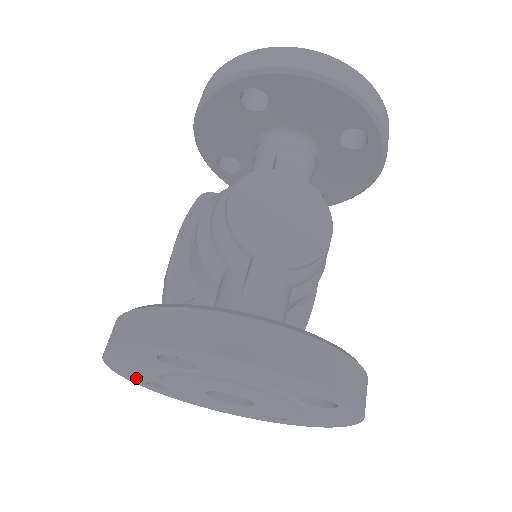
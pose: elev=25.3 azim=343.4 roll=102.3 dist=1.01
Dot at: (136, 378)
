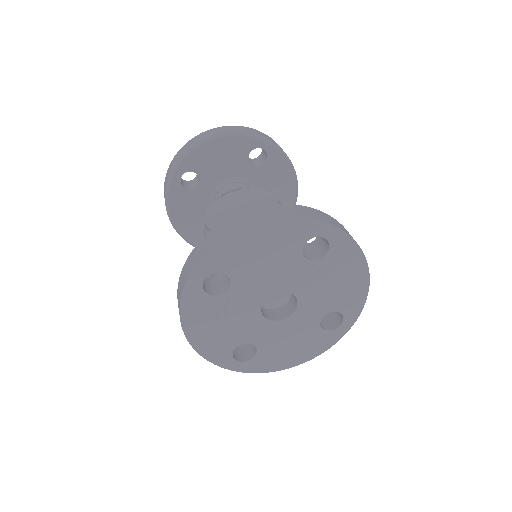
Dot at: (224, 356)
